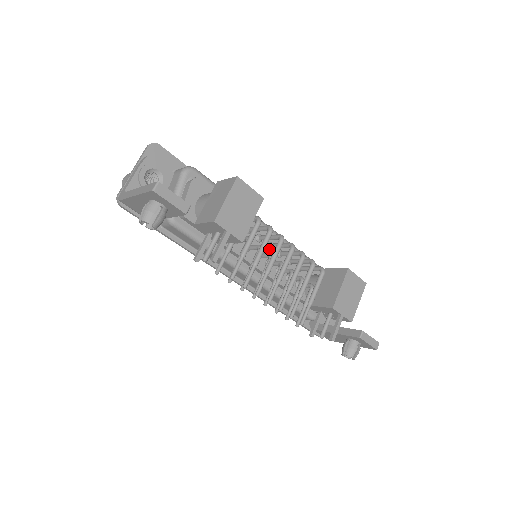
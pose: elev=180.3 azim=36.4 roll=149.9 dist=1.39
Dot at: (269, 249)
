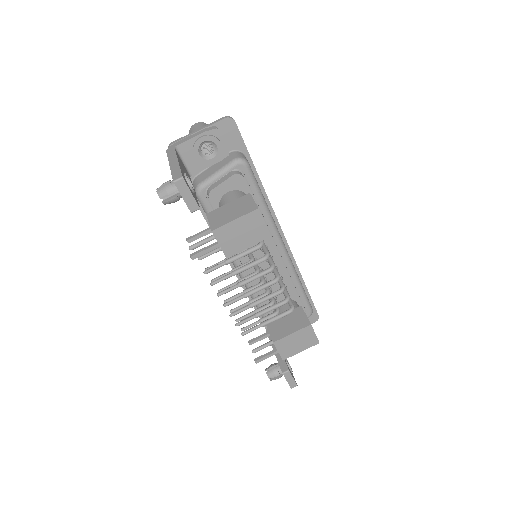
Dot at: (267, 261)
